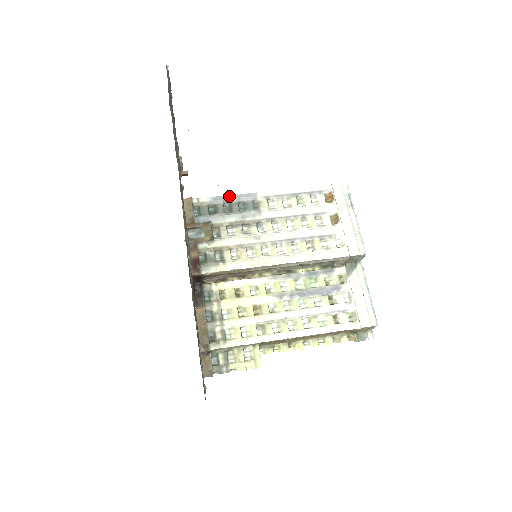
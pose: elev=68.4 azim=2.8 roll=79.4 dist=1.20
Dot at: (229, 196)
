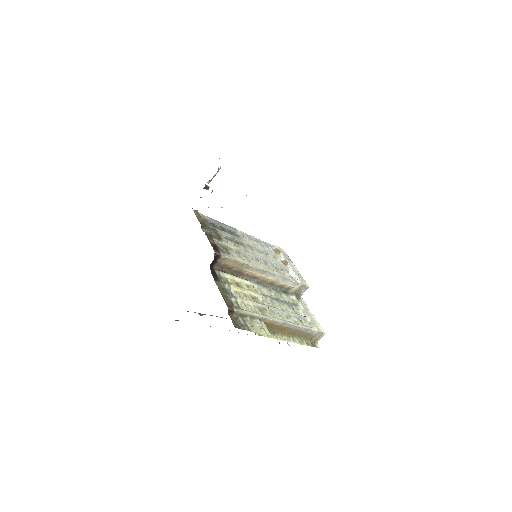
Dot at: occluded
